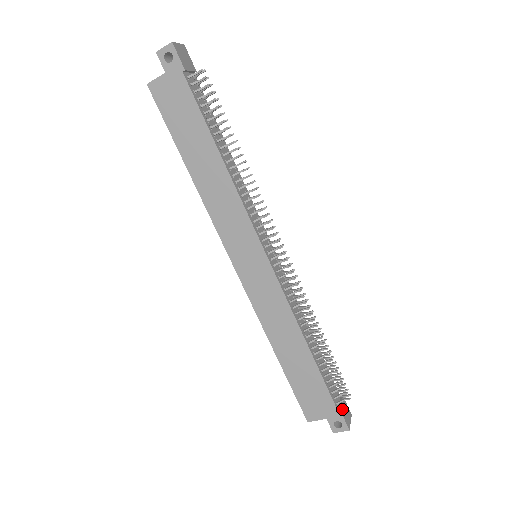
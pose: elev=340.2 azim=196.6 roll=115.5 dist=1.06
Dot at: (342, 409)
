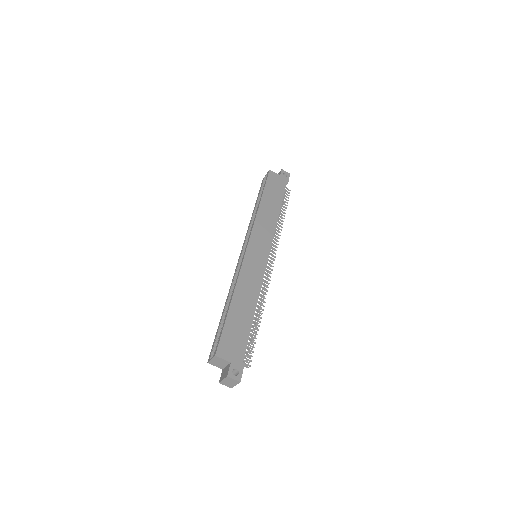
Dot at: (242, 368)
